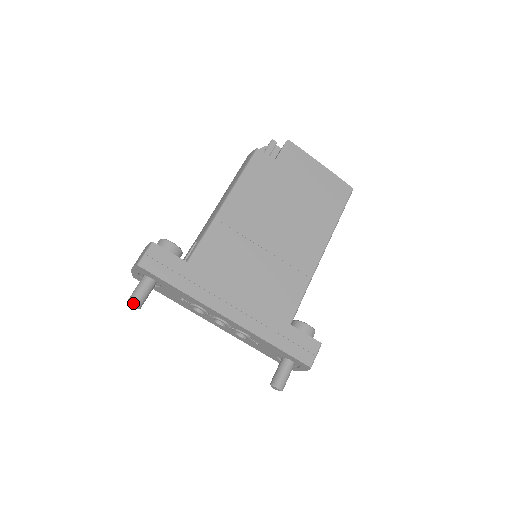
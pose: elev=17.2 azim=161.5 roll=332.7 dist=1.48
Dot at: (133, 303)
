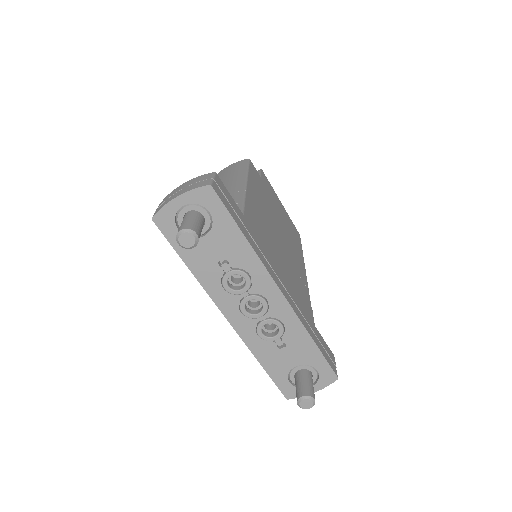
Dot at: (195, 233)
